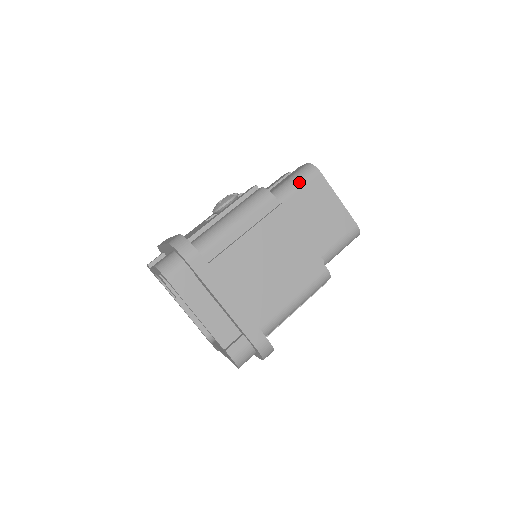
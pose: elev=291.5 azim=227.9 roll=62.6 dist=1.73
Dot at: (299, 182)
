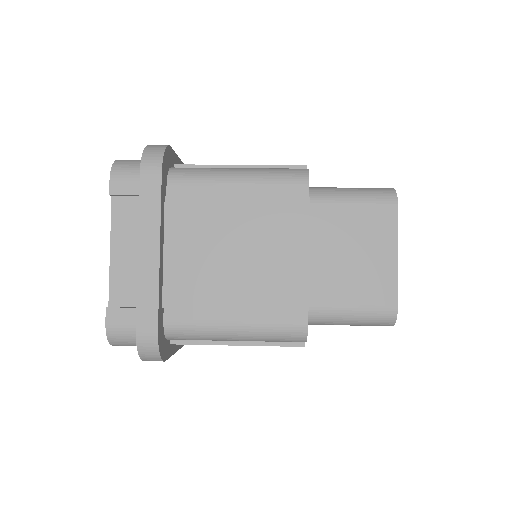
Dot at: (359, 197)
